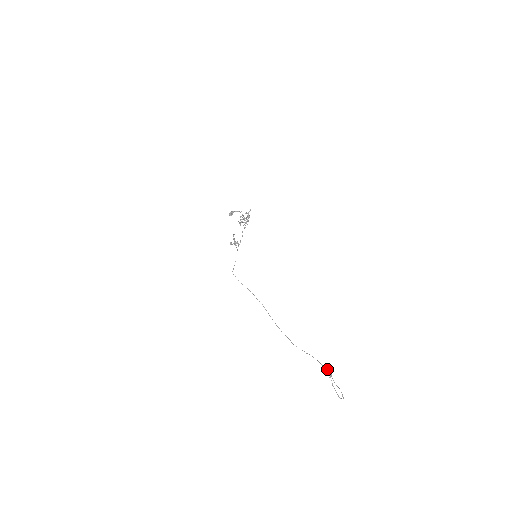
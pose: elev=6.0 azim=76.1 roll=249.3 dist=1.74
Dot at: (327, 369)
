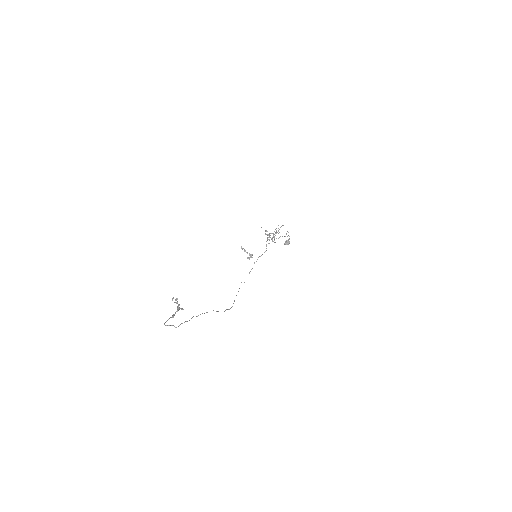
Dot at: (176, 302)
